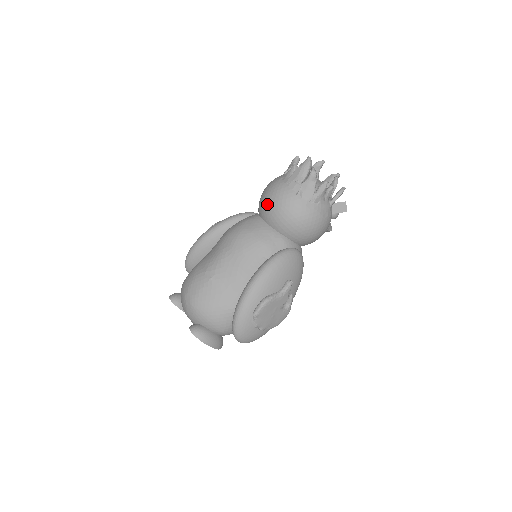
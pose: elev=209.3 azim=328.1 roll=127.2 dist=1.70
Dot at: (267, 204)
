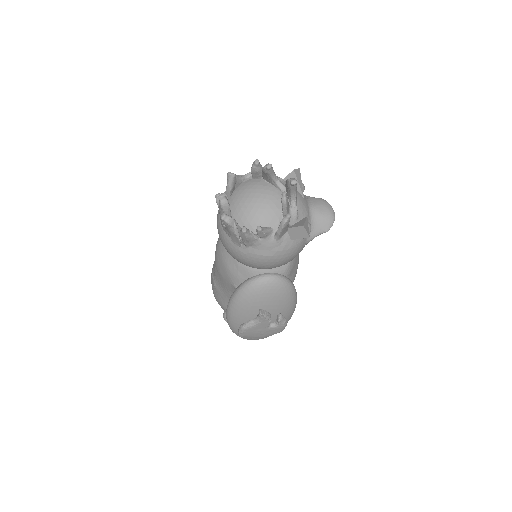
Dot at: occluded
